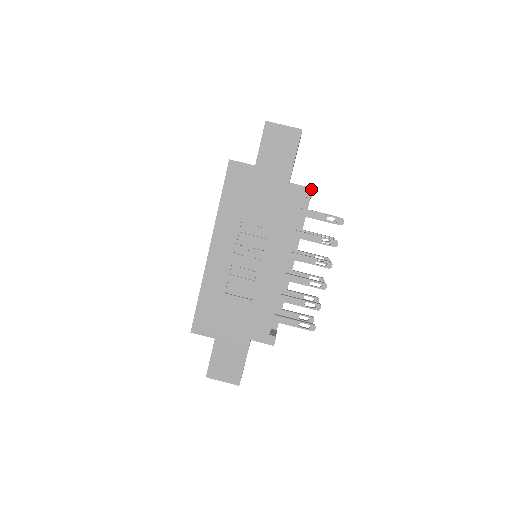
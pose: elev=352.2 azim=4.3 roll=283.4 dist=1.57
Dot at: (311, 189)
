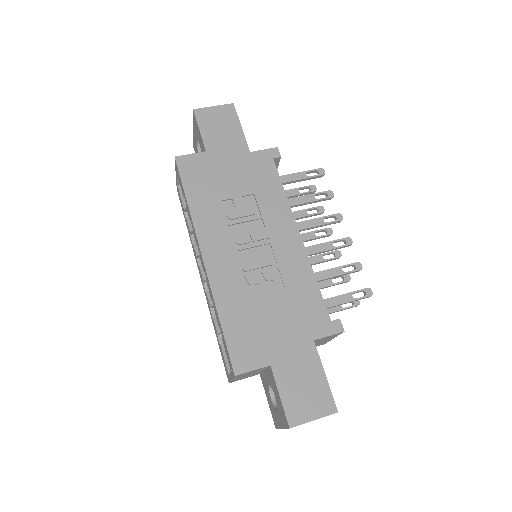
Dot at: (275, 149)
